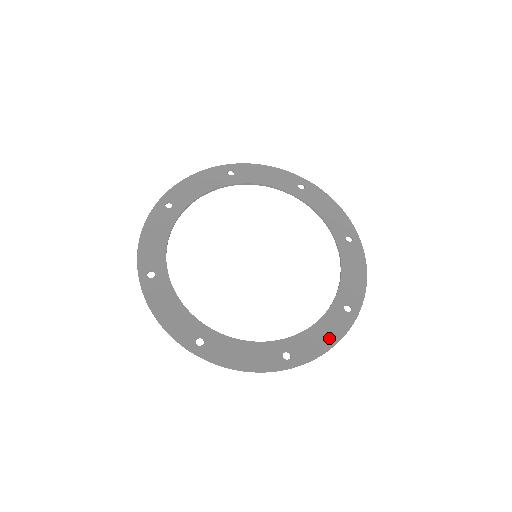
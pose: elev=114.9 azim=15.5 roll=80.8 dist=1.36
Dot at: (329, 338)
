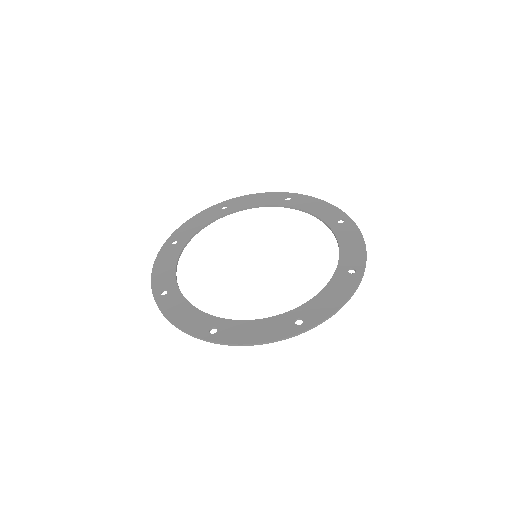
Dot at: (338, 298)
